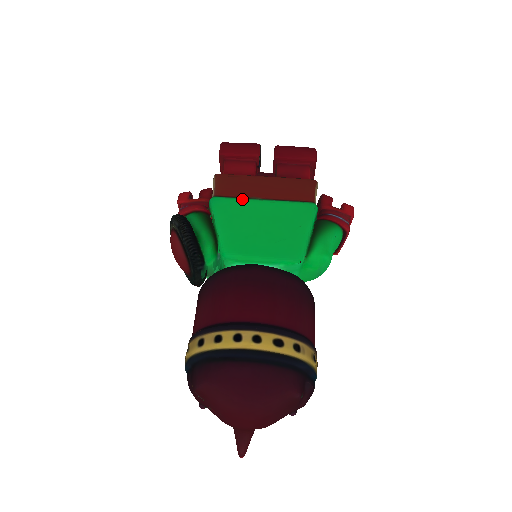
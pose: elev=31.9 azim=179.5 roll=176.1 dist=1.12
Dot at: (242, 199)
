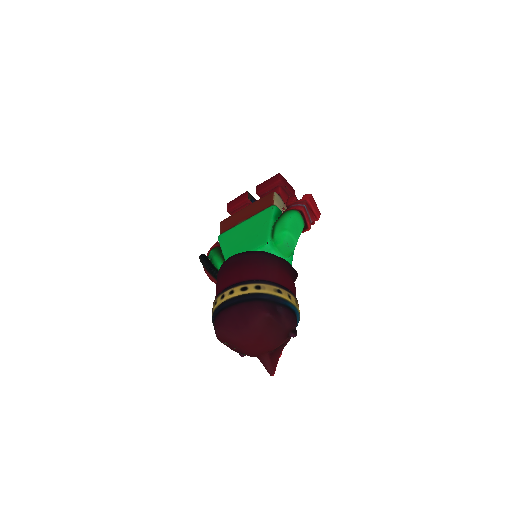
Dot at: (233, 227)
